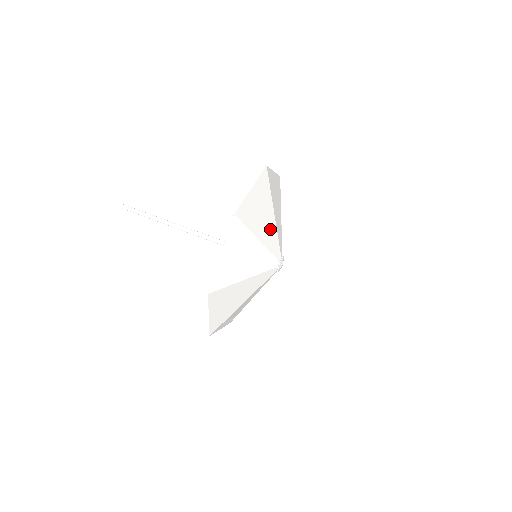
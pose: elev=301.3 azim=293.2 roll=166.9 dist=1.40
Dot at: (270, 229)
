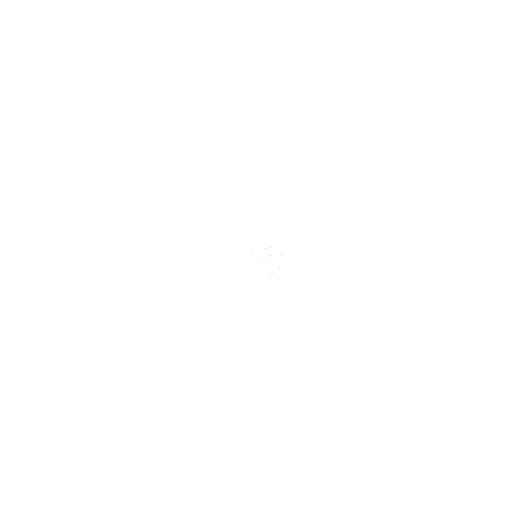
Dot at: (232, 209)
